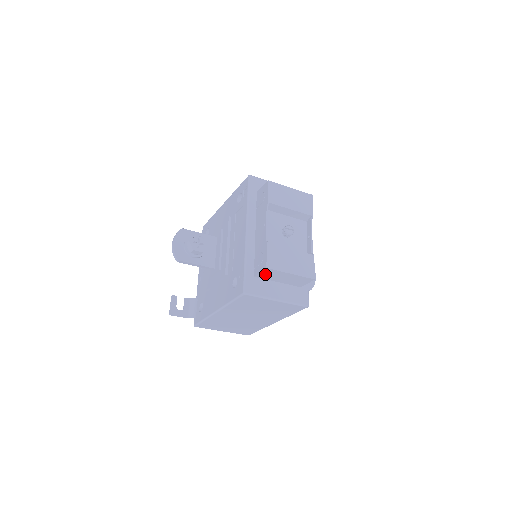
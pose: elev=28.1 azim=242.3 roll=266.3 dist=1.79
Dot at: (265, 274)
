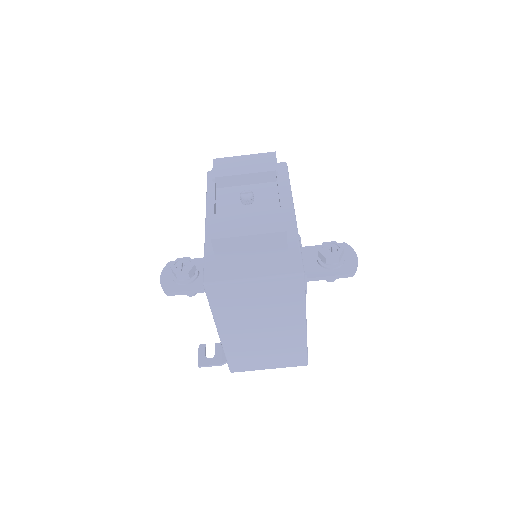
Dot at: (223, 252)
